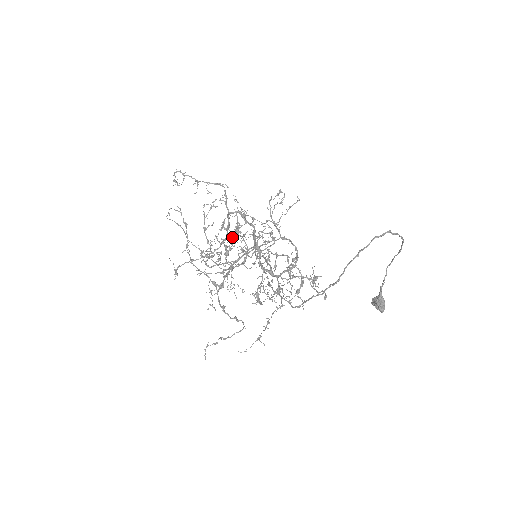
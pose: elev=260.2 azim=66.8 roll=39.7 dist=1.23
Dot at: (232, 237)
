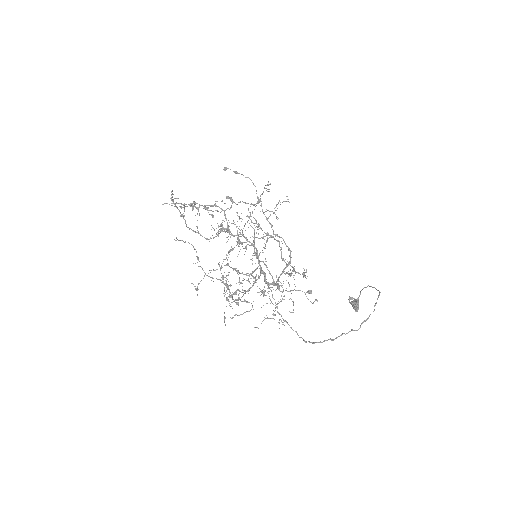
Dot at: occluded
